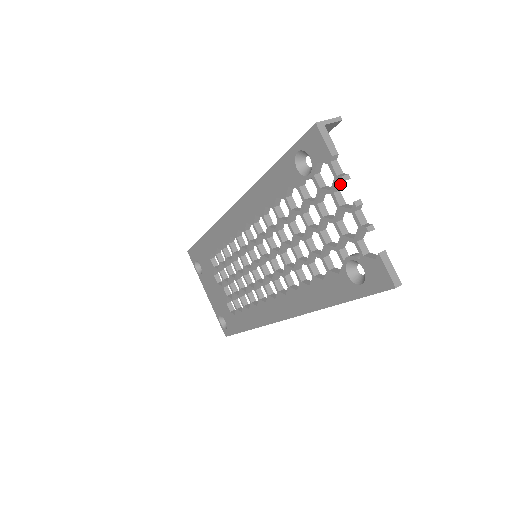
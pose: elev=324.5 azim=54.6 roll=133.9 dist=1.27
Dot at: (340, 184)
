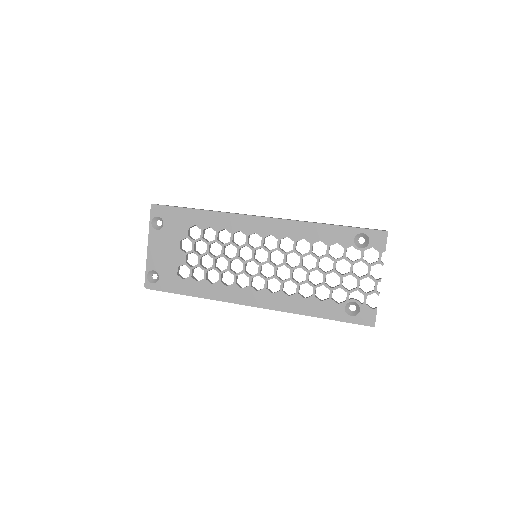
Dot at: (375, 264)
